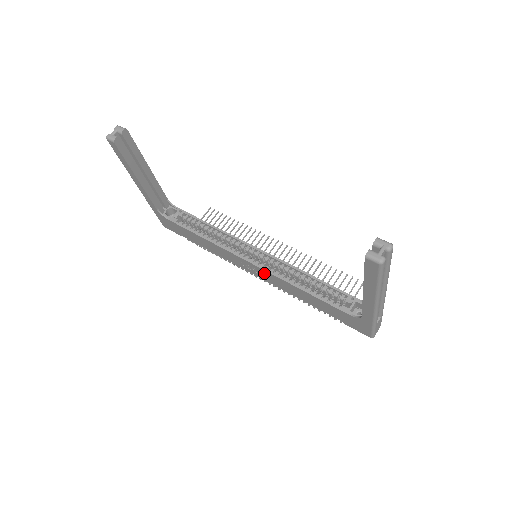
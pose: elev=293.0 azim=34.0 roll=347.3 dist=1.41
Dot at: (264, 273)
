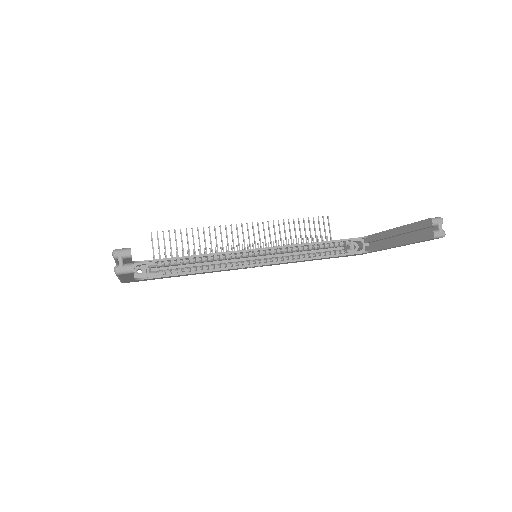
Dot at: occluded
